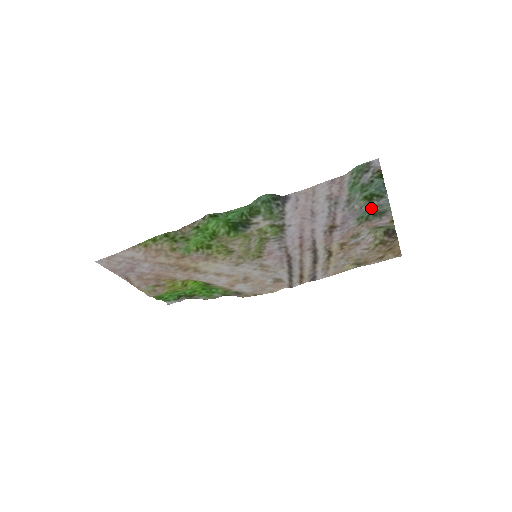
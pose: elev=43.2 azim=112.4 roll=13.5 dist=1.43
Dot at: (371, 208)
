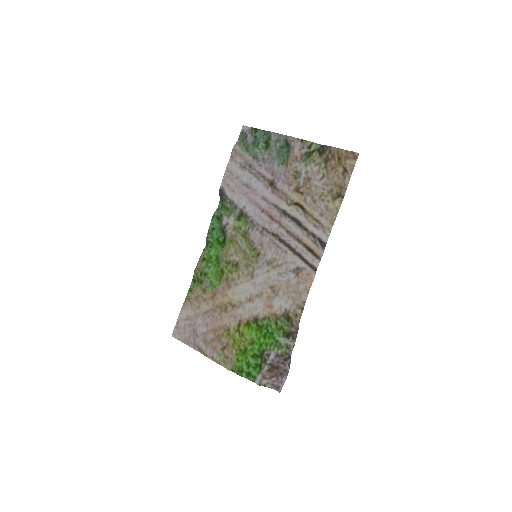
Dot at: (275, 148)
